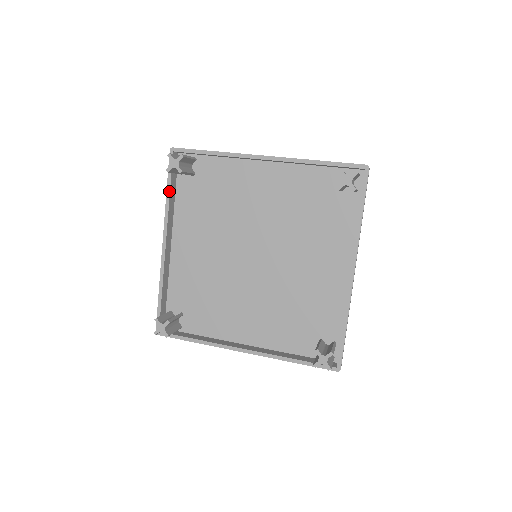
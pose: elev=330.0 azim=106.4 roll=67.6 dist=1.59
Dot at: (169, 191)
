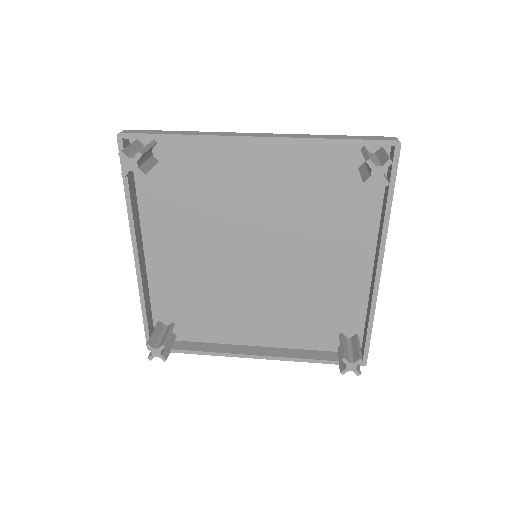
Dot at: (128, 192)
